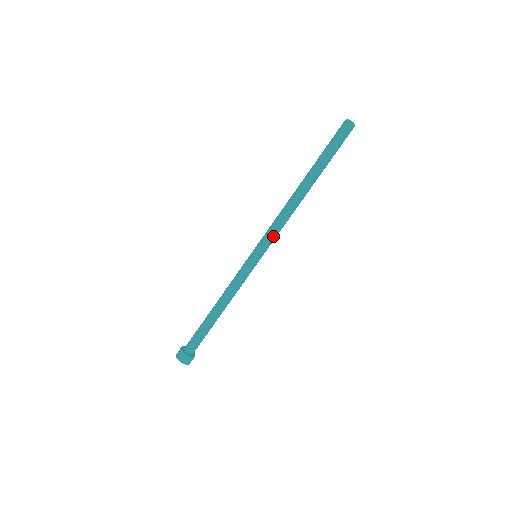
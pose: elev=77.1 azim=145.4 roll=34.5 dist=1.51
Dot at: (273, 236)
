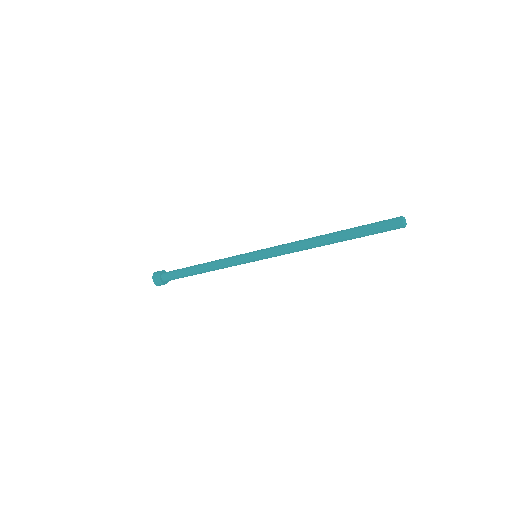
Dot at: (280, 255)
